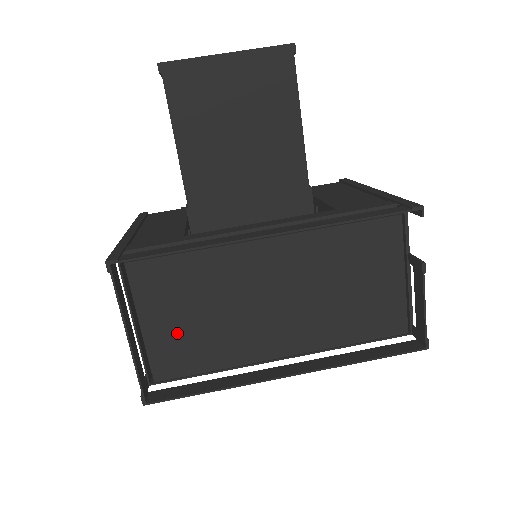
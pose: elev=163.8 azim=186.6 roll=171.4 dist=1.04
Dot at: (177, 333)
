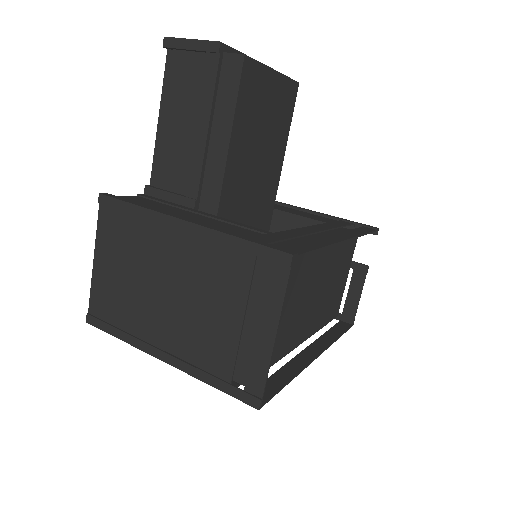
Dot at: occluded
